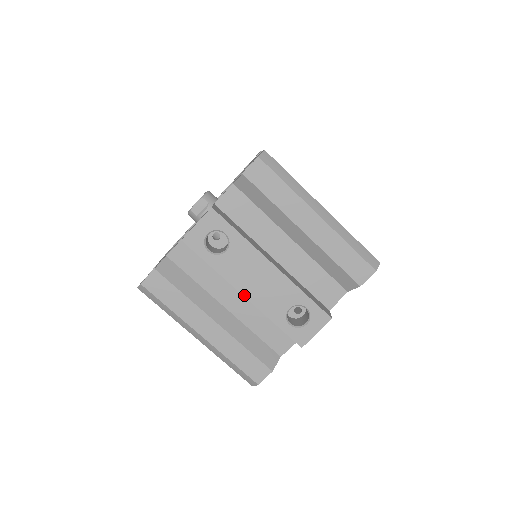
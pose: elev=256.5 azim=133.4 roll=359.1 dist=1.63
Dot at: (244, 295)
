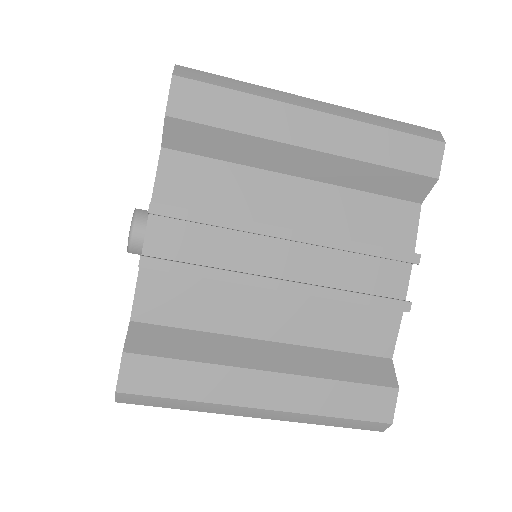
Dot at: occluded
